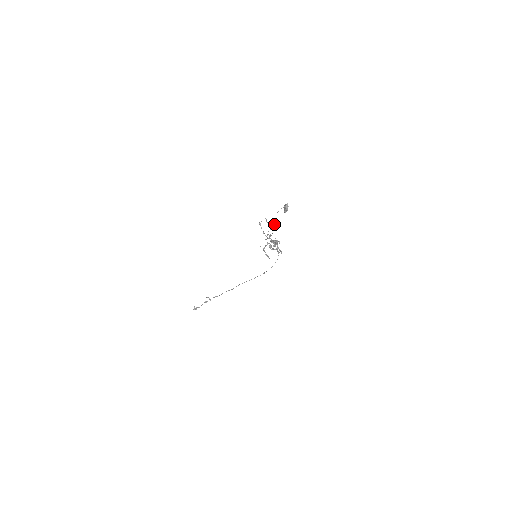
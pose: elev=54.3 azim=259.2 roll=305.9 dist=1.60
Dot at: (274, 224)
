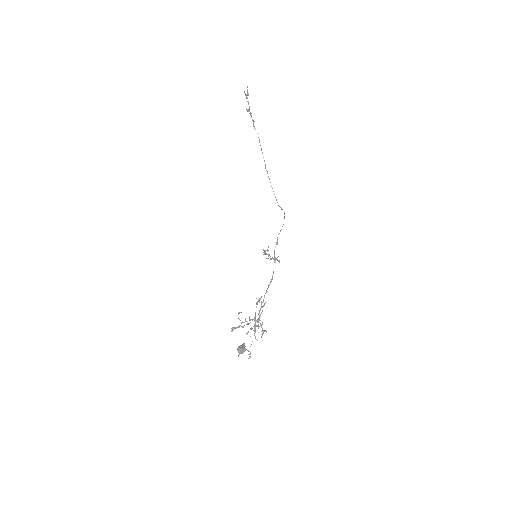
Dot at: occluded
